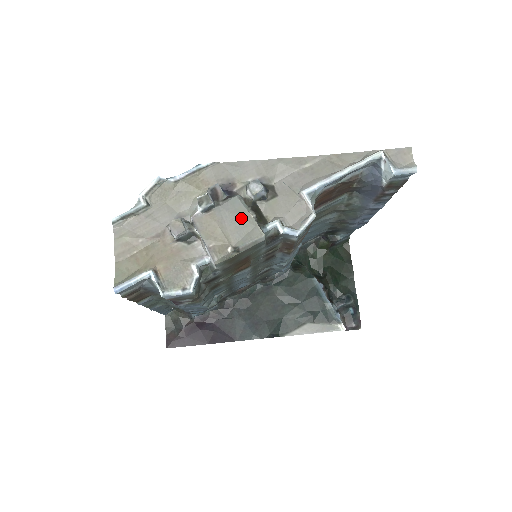
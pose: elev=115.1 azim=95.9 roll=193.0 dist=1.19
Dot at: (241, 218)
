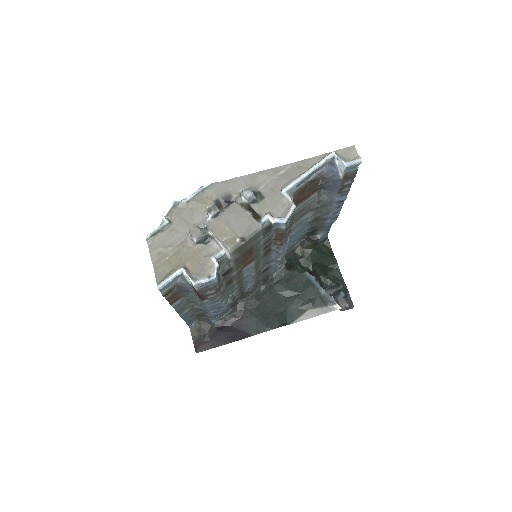
Dot at: (241, 217)
